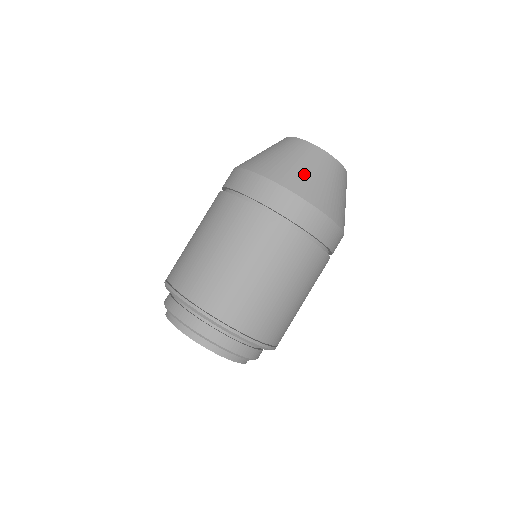
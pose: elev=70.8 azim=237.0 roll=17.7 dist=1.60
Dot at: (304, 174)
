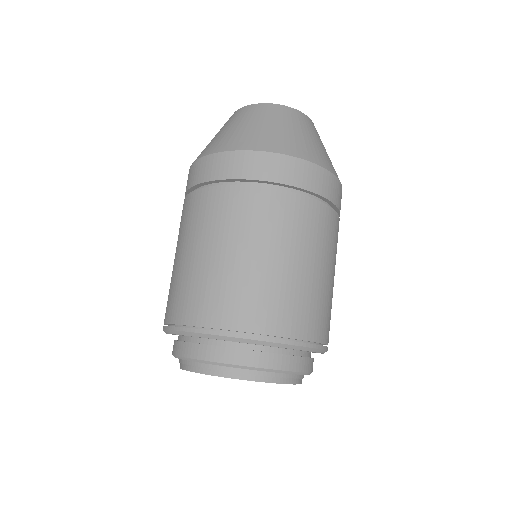
Dot at: (260, 131)
